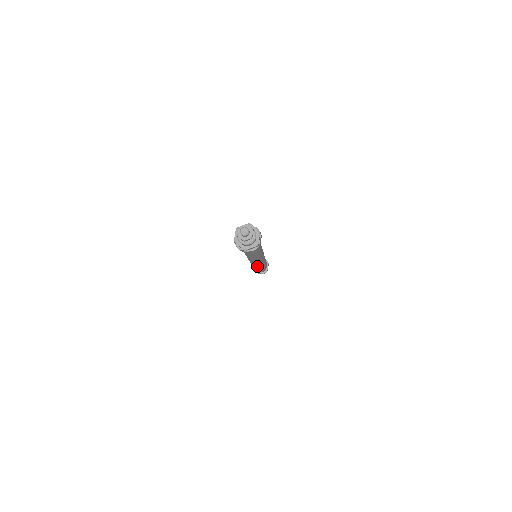
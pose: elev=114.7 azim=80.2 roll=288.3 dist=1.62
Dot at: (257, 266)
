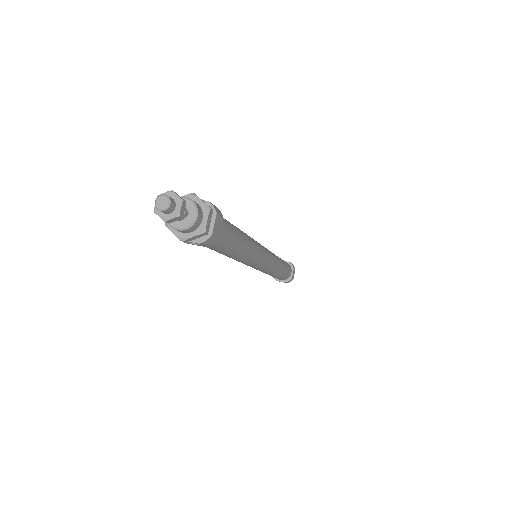
Dot at: (263, 271)
